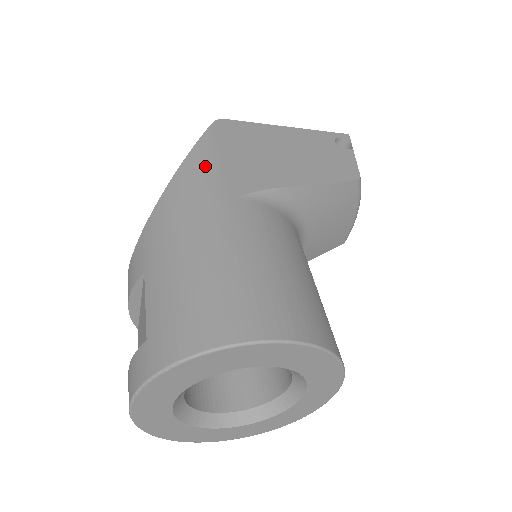
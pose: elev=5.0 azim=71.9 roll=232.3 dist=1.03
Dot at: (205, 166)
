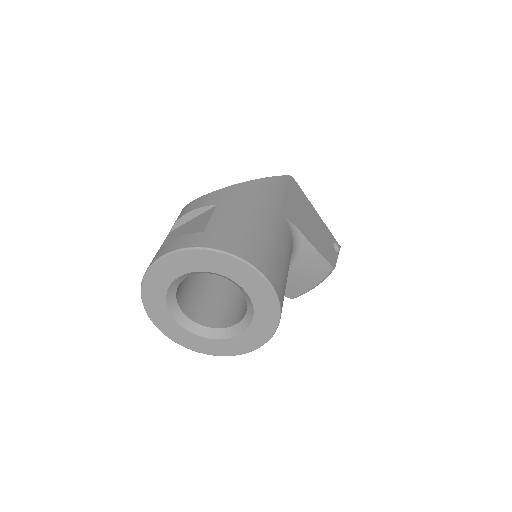
Dot at: (277, 189)
